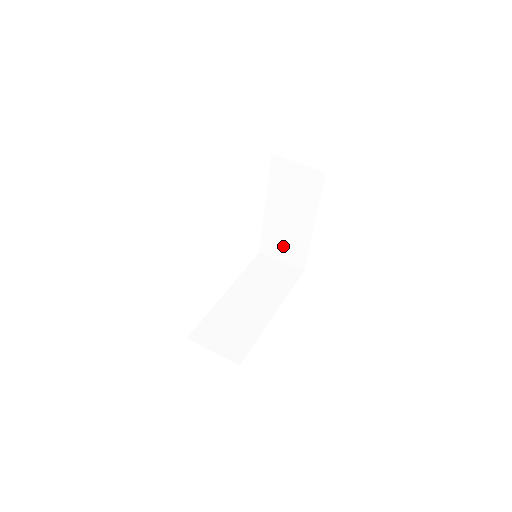
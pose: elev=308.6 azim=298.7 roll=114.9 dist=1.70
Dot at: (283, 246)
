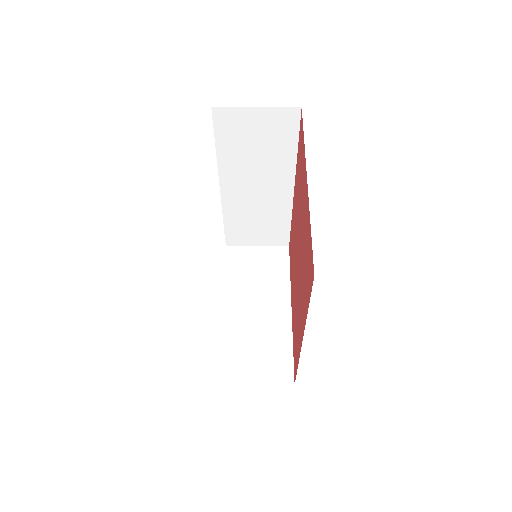
Dot at: (254, 355)
